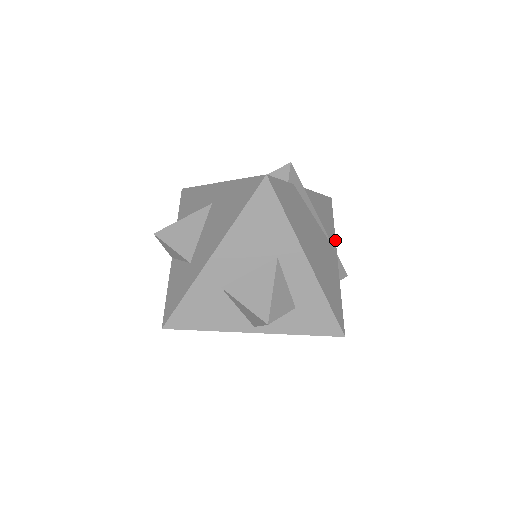
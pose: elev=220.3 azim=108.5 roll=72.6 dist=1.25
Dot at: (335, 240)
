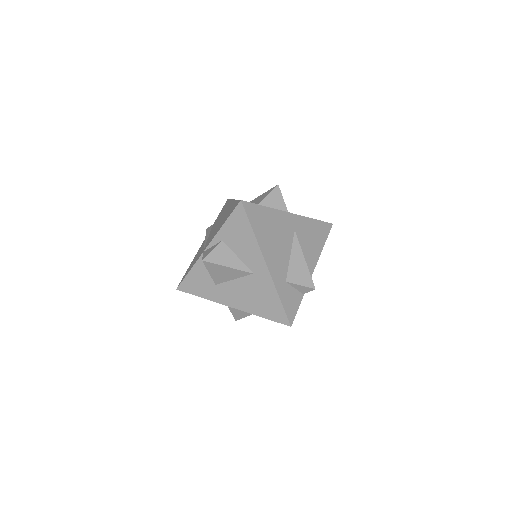
Dot at: occluded
